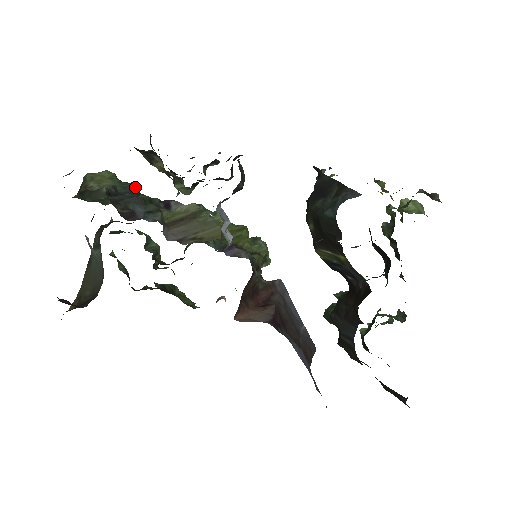
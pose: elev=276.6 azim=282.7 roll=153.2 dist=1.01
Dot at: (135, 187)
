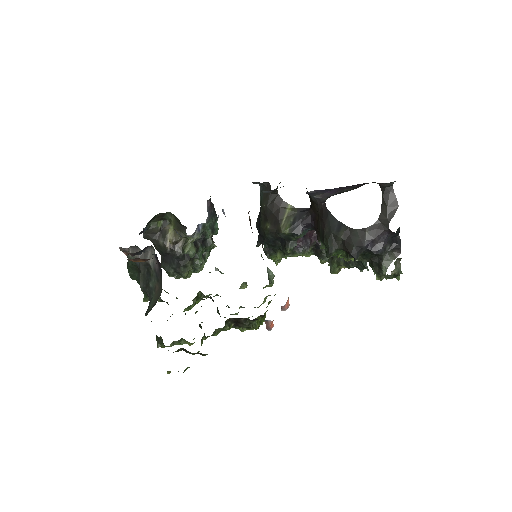
Dot at: occluded
